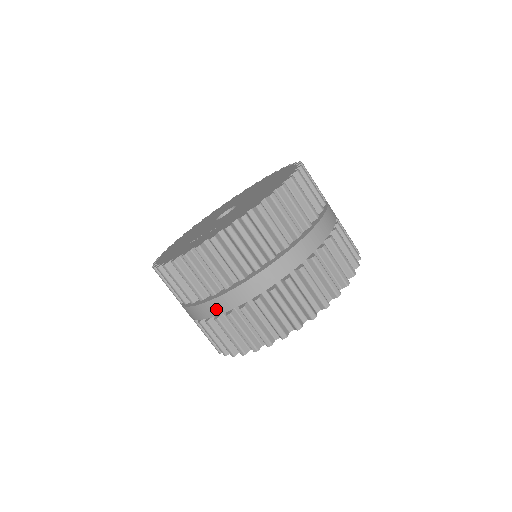
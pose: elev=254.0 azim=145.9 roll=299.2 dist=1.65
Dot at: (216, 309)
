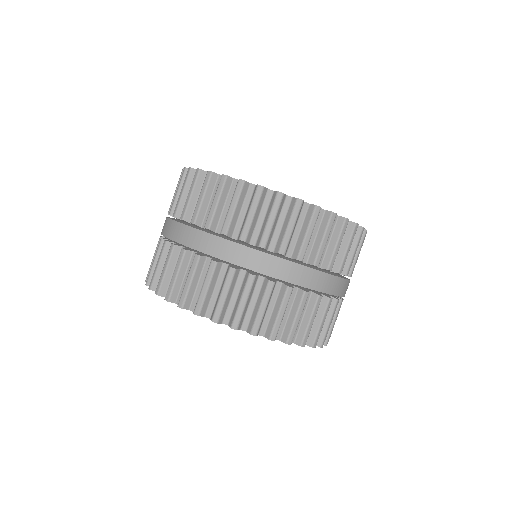
Dot at: (267, 267)
